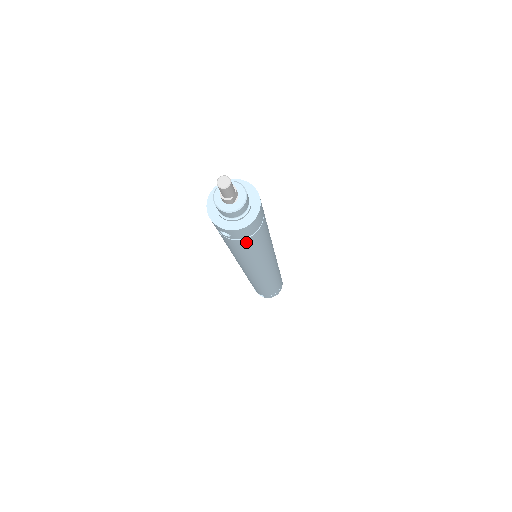
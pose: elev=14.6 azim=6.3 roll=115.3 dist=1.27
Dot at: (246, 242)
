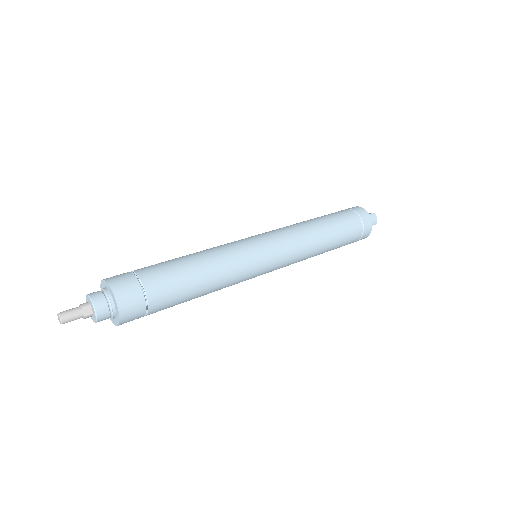
Dot at: (158, 307)
